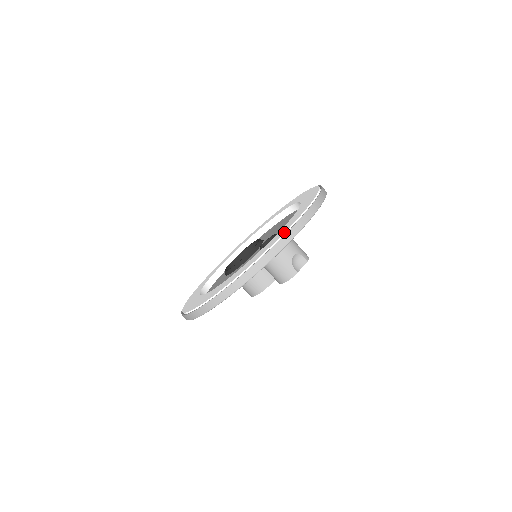
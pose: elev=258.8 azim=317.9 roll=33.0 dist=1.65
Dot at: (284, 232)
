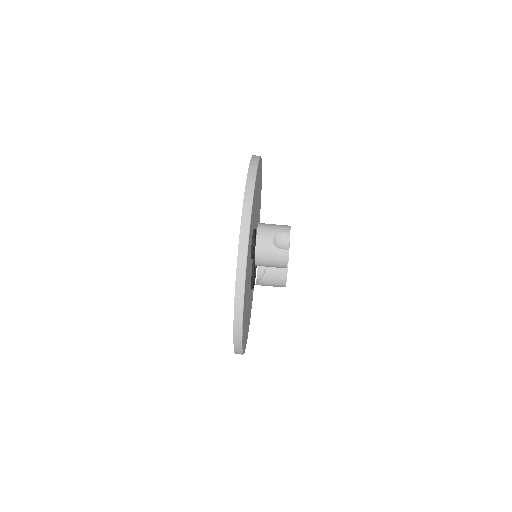
Dot at: (238, 236)
